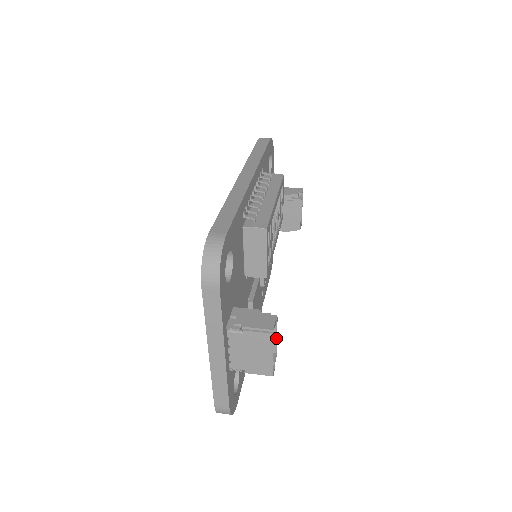
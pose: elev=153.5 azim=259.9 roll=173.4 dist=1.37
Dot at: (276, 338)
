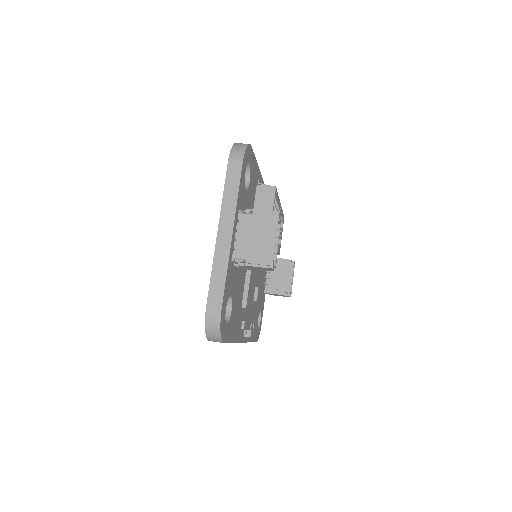
Dot at: (277, 247)
